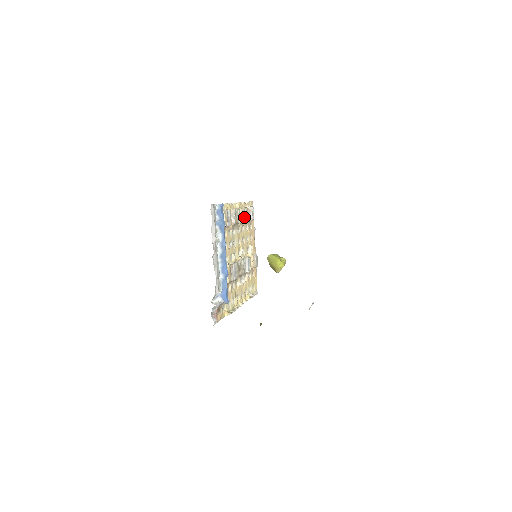
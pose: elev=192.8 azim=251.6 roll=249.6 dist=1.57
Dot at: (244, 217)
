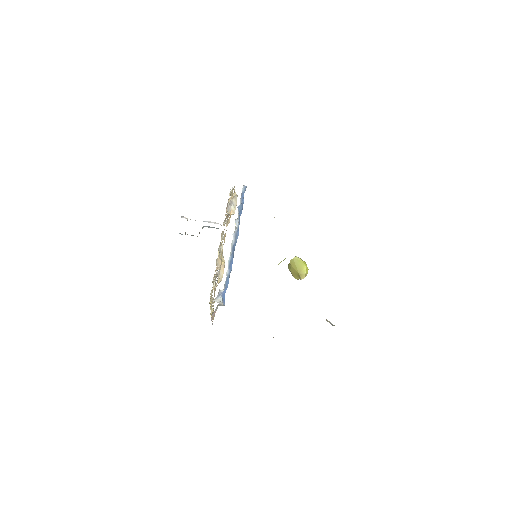
Dot at: occluded
